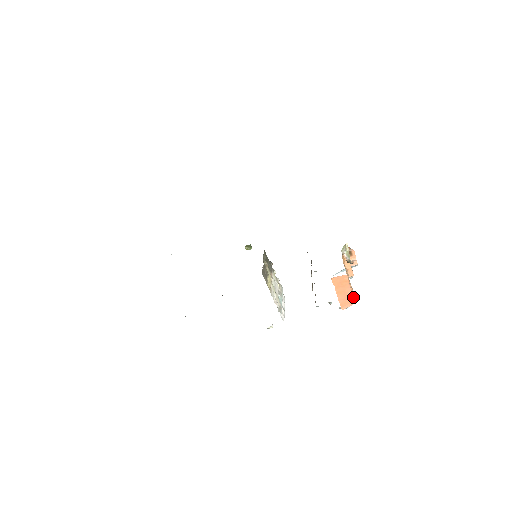
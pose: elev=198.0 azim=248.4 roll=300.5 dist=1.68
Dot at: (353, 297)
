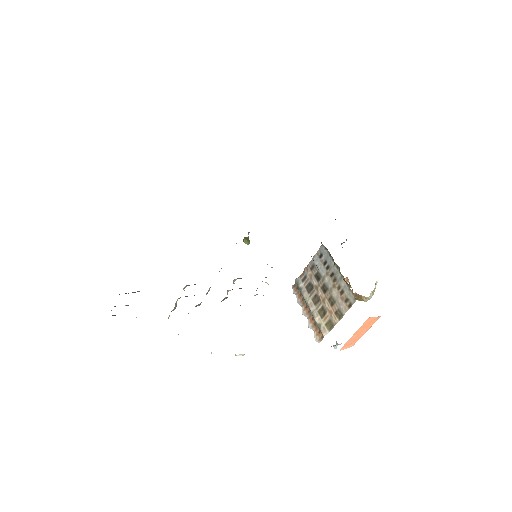
Dot at: occluded
